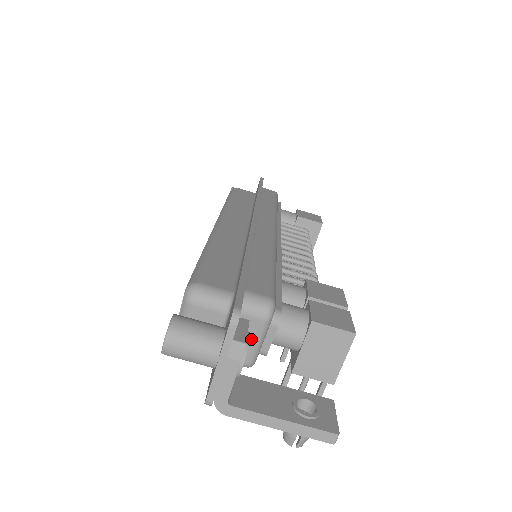
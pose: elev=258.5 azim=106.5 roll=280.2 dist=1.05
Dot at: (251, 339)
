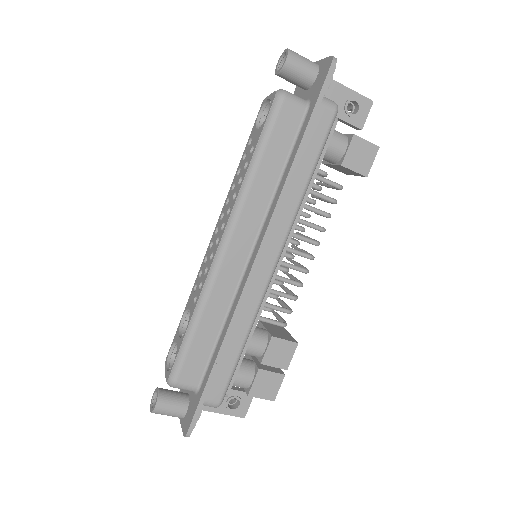
Dot at: occluded
